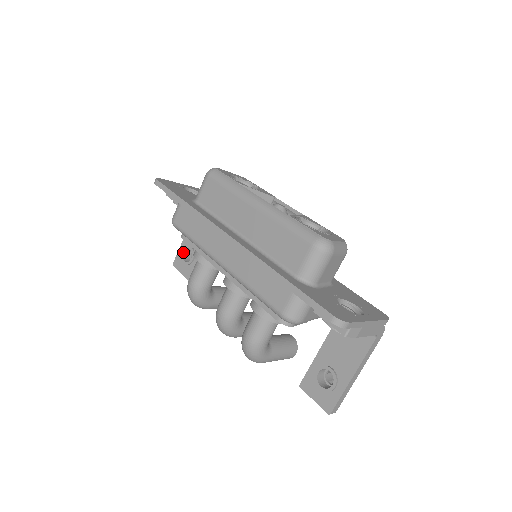
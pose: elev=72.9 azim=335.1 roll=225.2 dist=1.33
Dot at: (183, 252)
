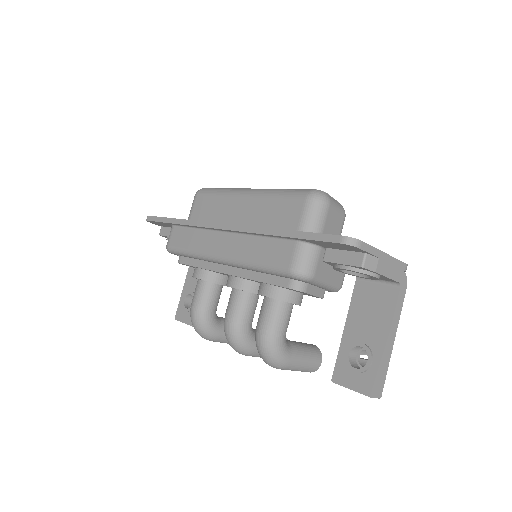
Dot at: (184, 300)
